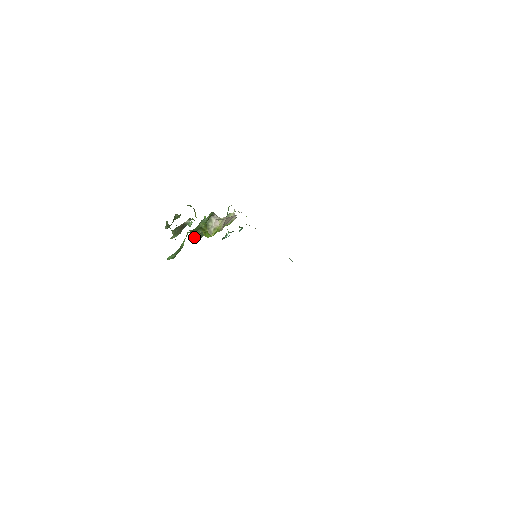
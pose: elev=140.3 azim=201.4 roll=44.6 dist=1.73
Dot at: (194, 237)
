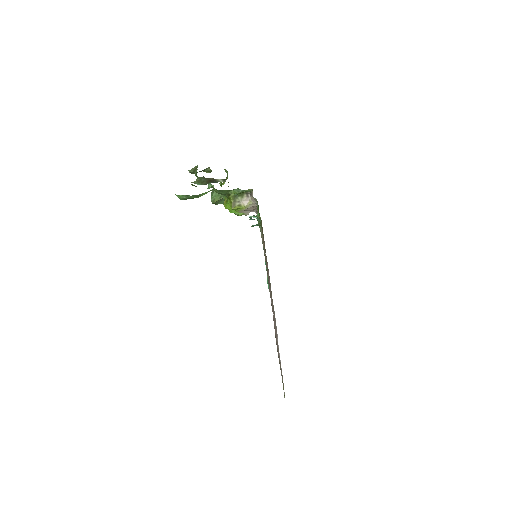
Dot at: (211, 198)
